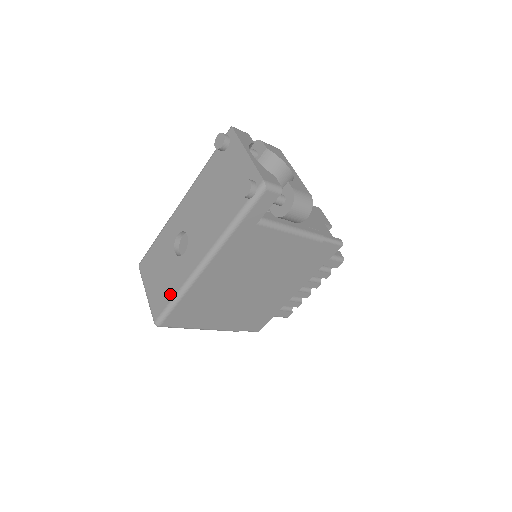
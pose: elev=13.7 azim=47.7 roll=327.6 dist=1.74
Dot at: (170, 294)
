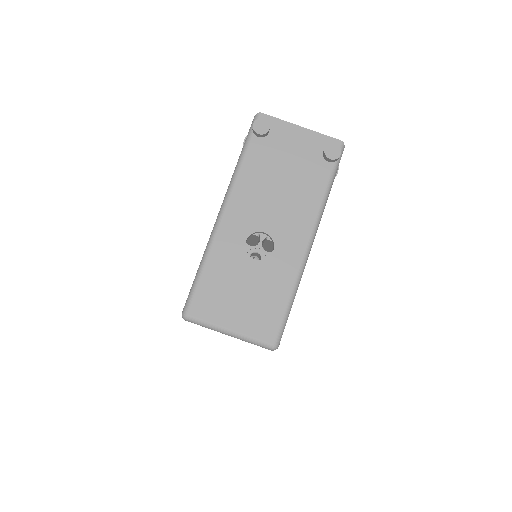
Dot at: (281, 301)
